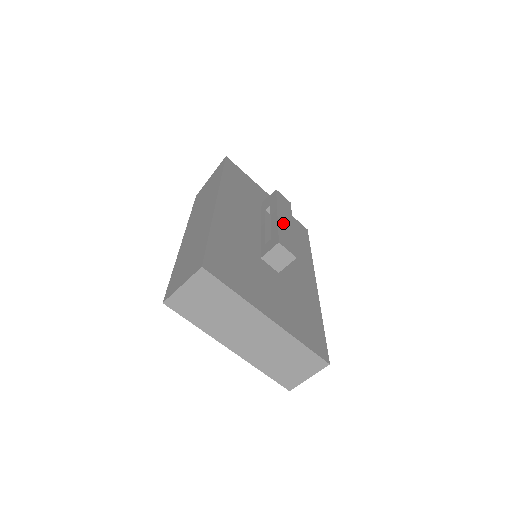
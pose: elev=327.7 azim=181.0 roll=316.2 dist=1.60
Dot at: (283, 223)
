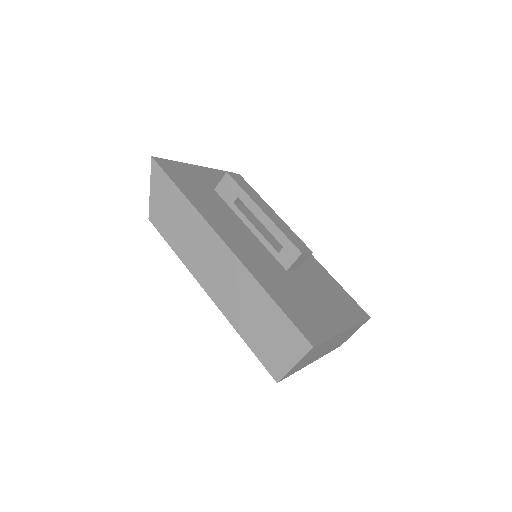
Dot at: (274, 219)
